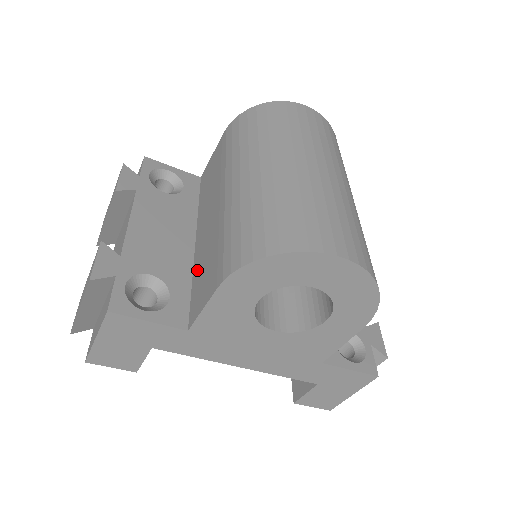
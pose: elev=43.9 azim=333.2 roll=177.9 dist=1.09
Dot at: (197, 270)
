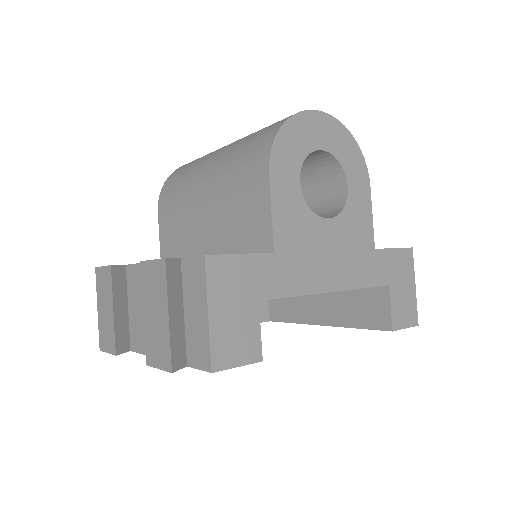
Dot at: (233, 243)
